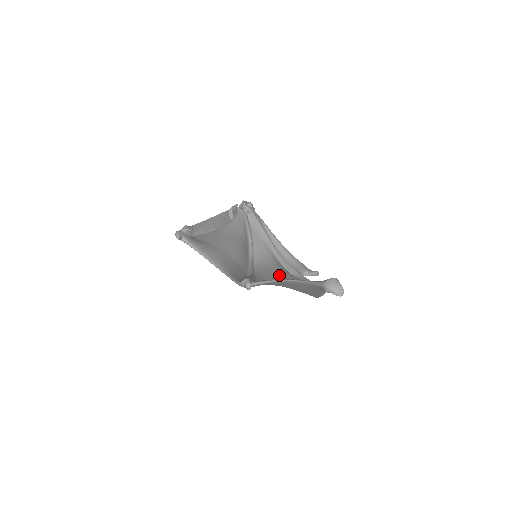
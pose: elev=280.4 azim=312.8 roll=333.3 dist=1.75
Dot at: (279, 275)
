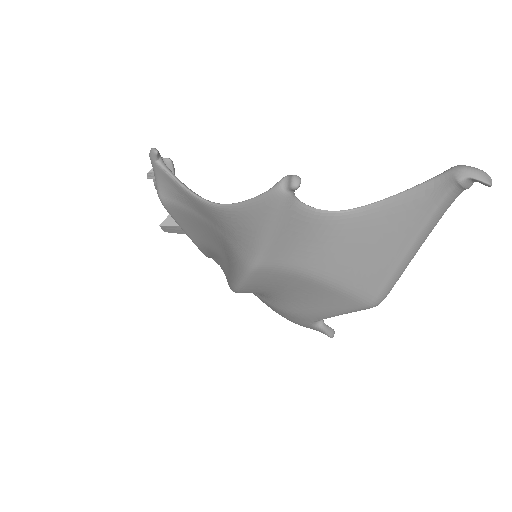
Dot at: occluded
